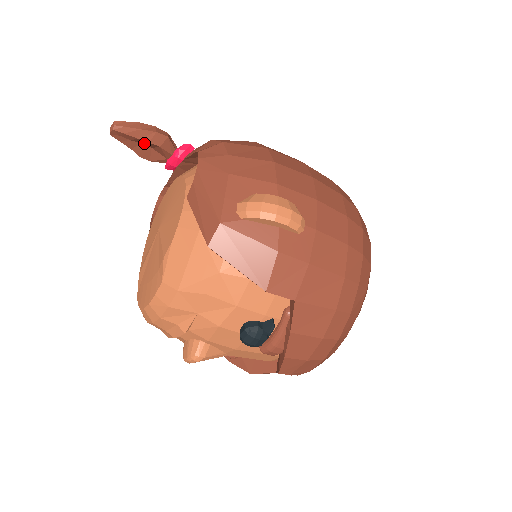
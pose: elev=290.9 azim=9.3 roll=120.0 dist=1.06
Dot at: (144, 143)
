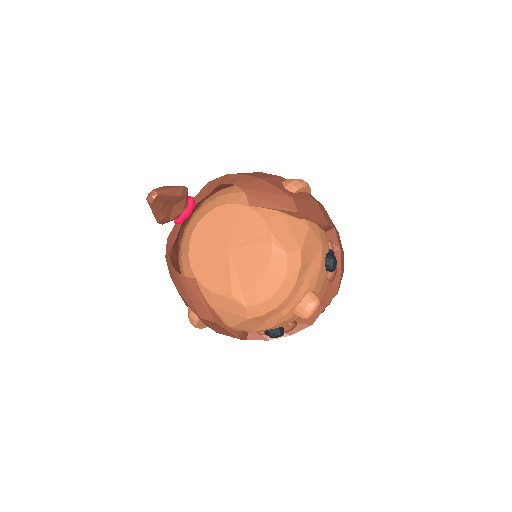
Dot at: (173, 201)
